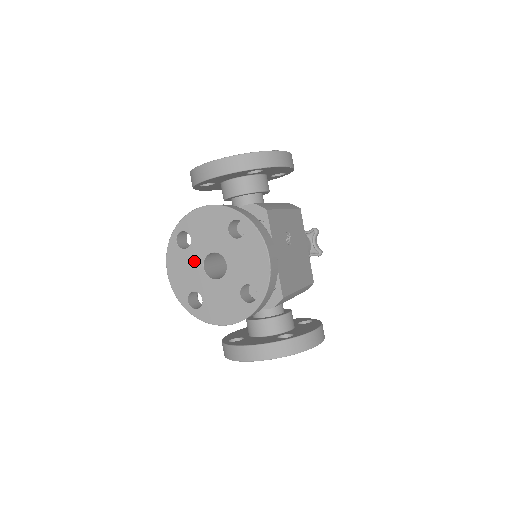
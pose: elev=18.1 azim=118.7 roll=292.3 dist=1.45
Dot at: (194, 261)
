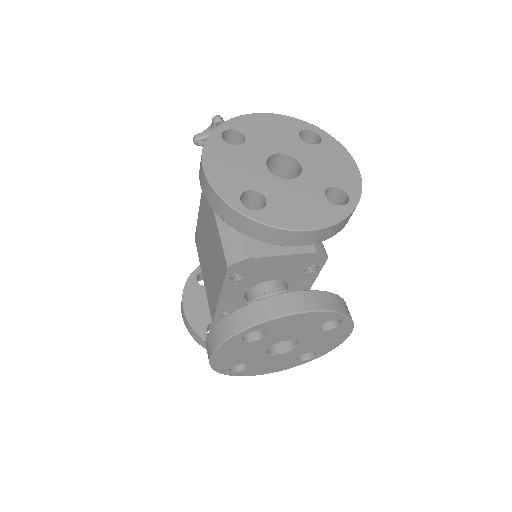
Dot at: (258, 348)
